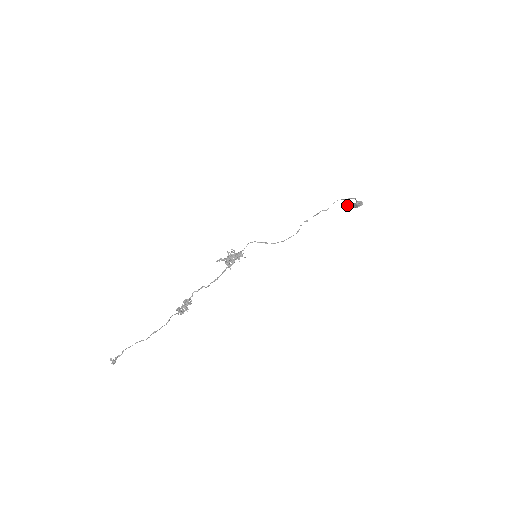
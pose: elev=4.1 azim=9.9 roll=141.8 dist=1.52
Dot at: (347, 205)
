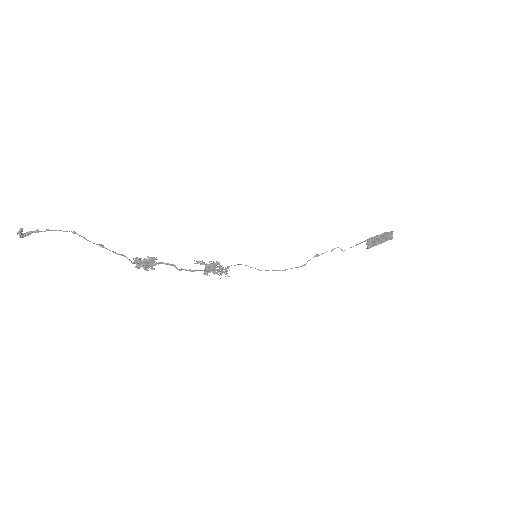
Dot at: (373, 239)
